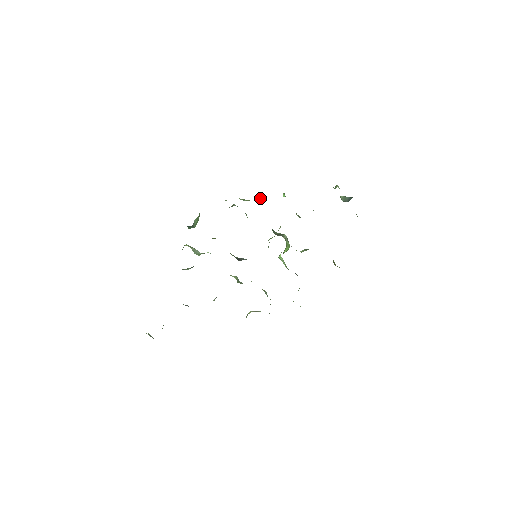
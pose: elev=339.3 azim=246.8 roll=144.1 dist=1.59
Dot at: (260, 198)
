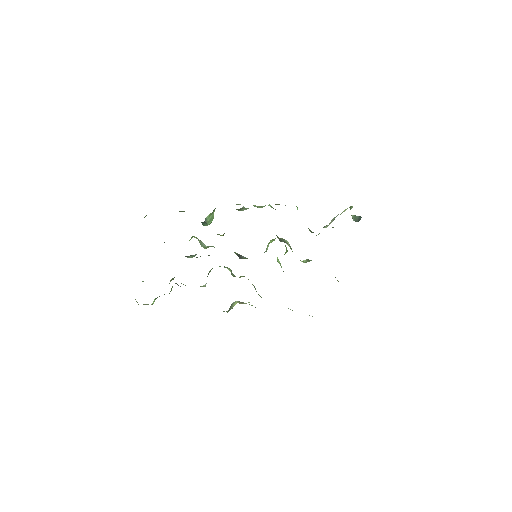
Dot at: (271, 206)
